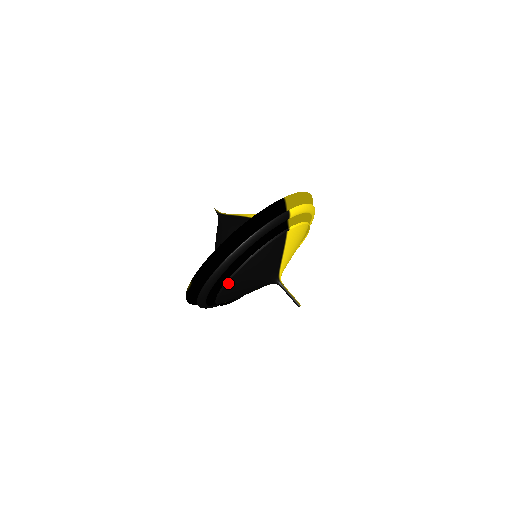
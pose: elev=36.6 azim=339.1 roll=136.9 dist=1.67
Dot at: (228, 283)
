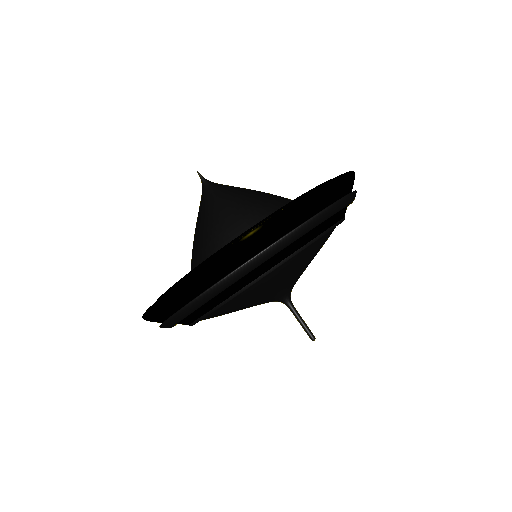
Dot at: (288, 257)
